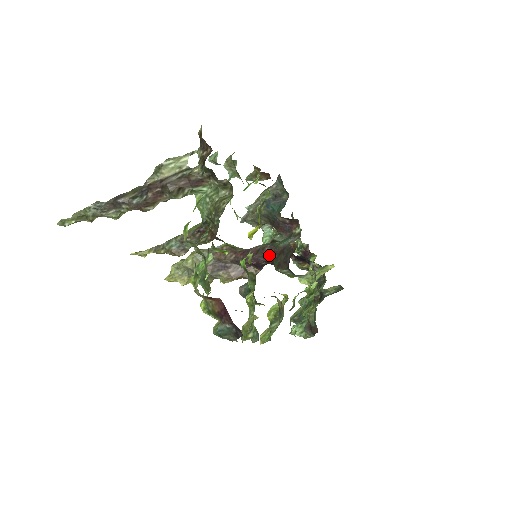
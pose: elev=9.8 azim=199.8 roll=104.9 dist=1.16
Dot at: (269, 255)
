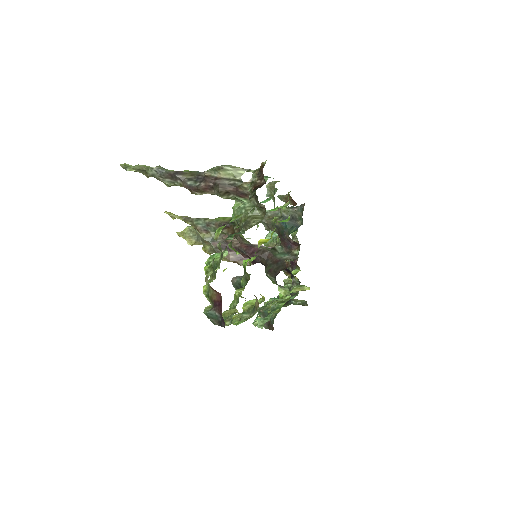
Dot at: (266, 259)
